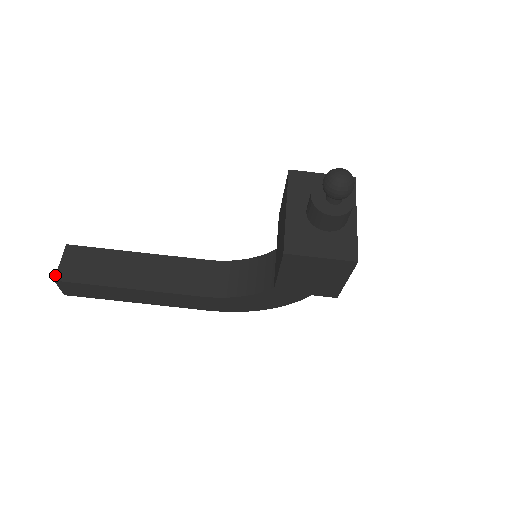
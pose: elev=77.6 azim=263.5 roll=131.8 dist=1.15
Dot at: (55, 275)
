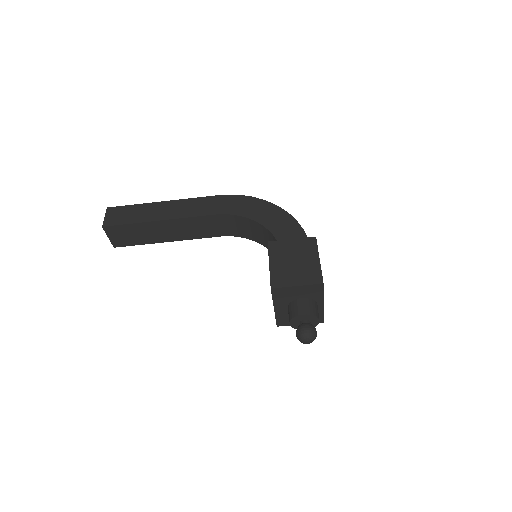
Dot at: occluded
